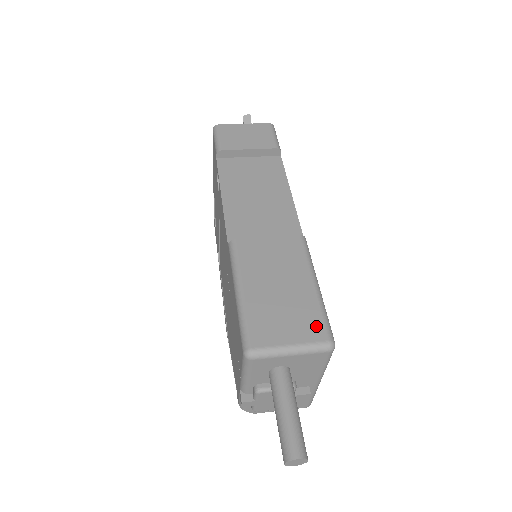
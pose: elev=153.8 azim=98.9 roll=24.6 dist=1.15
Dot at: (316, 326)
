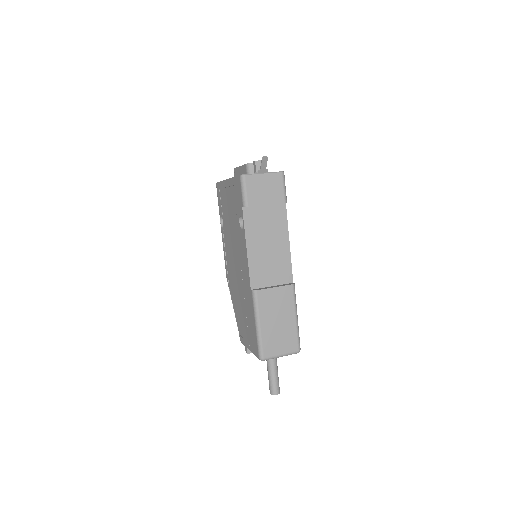
Dot at: (294, 343)
